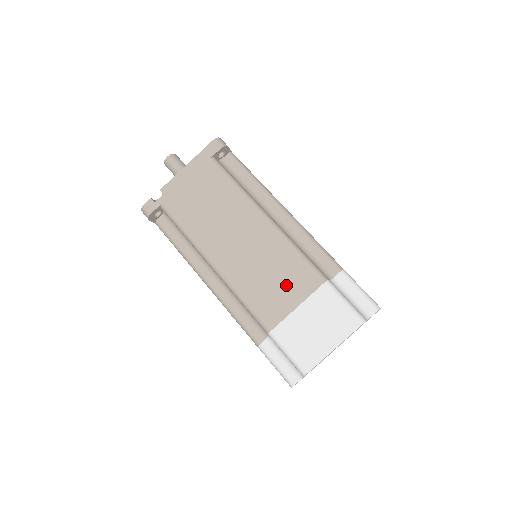
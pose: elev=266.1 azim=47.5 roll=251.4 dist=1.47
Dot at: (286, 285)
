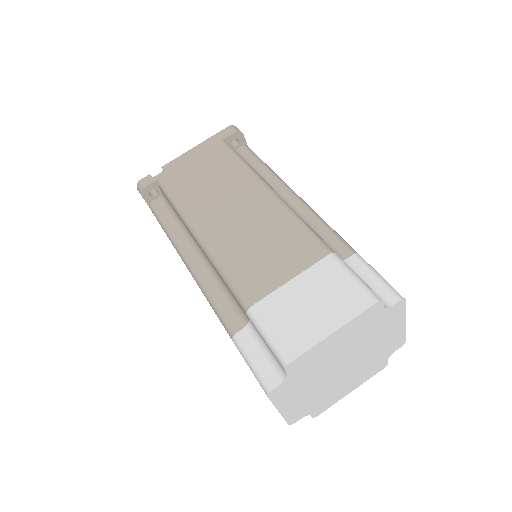
Dot at: (280, 255)
